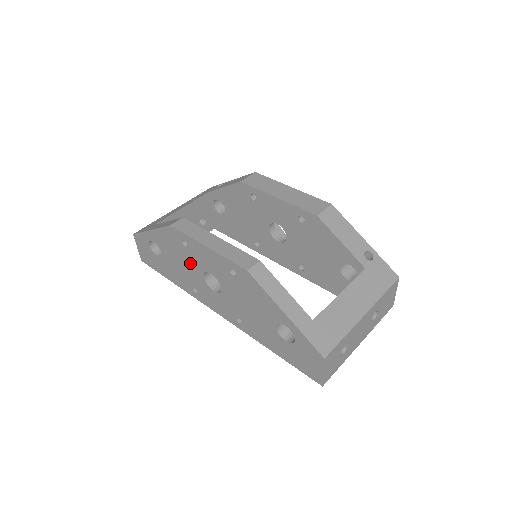
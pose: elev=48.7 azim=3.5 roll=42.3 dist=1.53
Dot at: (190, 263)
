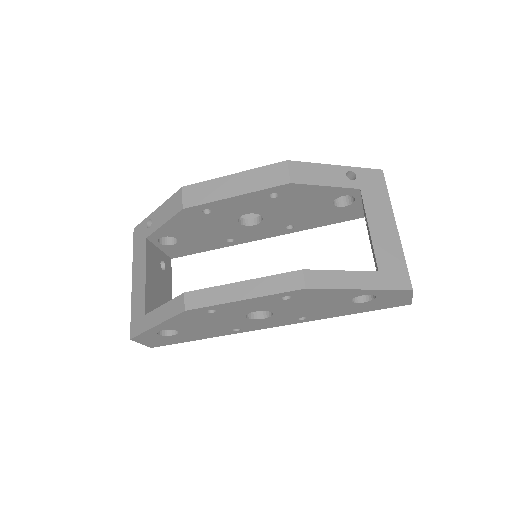
Dot at: (223, 319)
